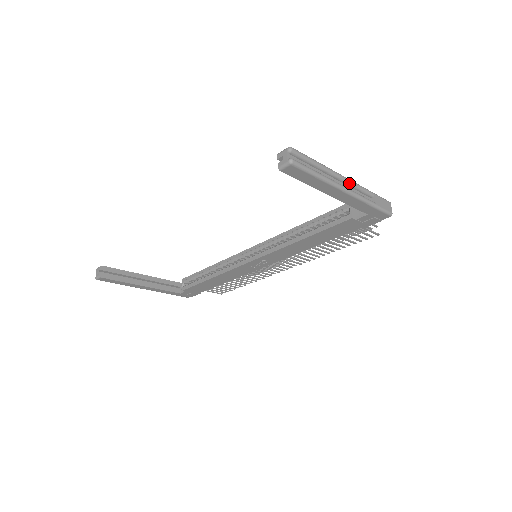
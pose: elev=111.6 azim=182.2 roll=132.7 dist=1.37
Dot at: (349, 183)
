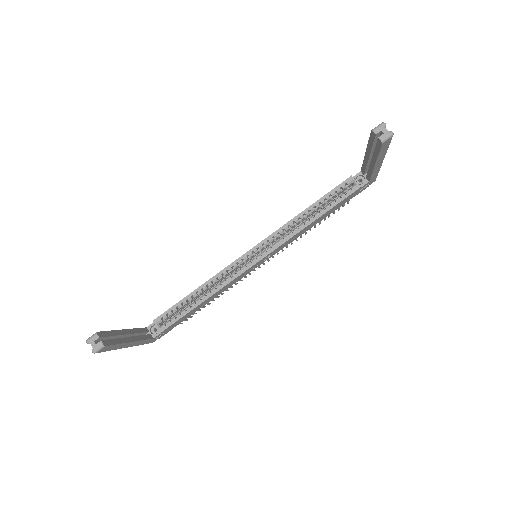
Dot at: occluded
